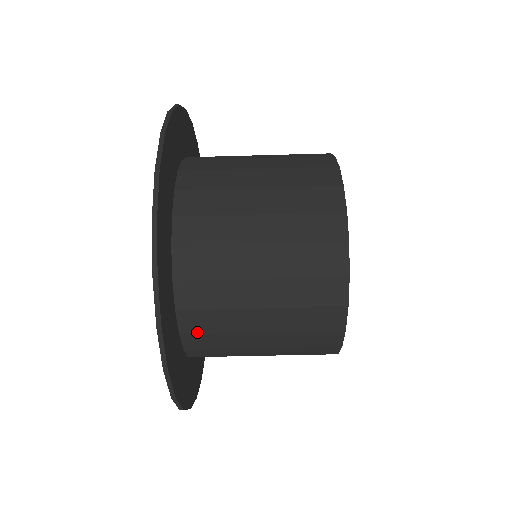
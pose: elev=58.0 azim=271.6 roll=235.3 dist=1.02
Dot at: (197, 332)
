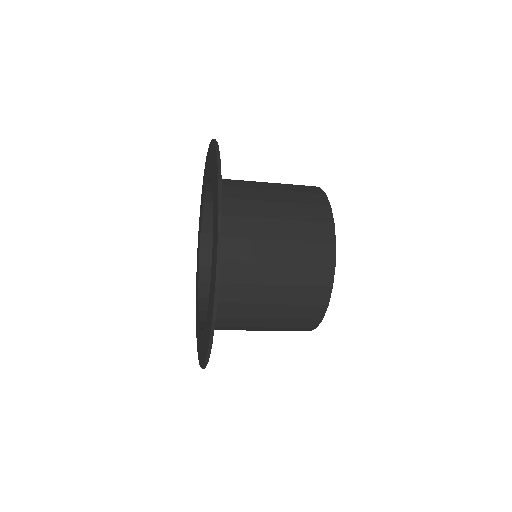
Dot at: occluded
